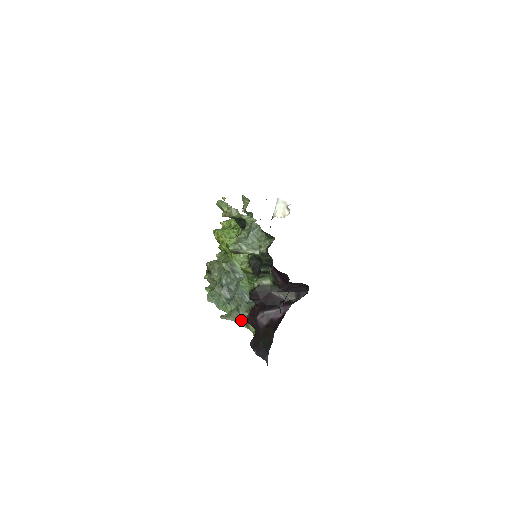
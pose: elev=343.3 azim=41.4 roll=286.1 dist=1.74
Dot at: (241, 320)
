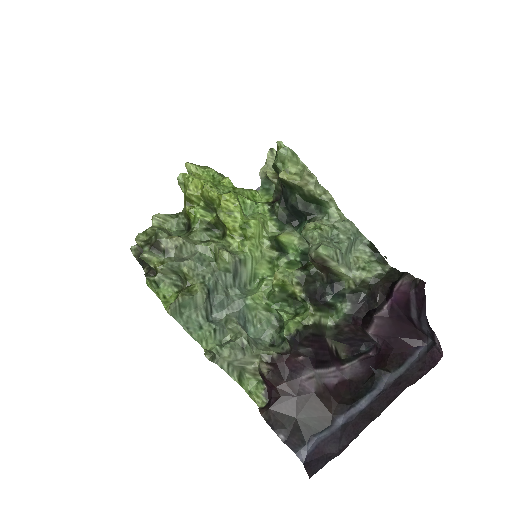
Dot at: (235, 367)
